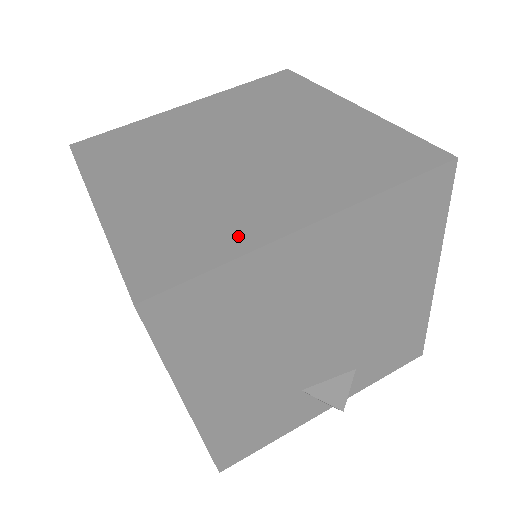
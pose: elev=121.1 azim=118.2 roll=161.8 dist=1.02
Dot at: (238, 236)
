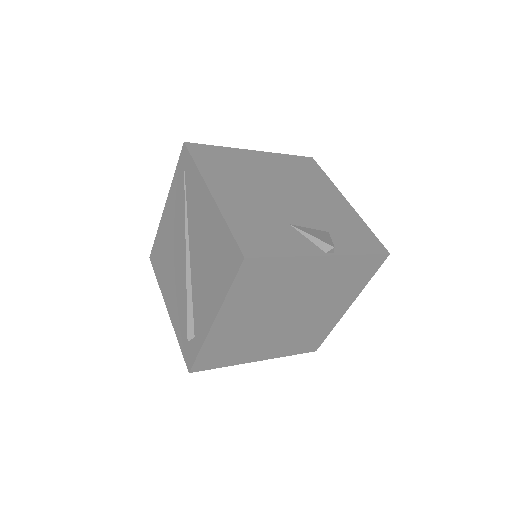
Dot at: occluded
